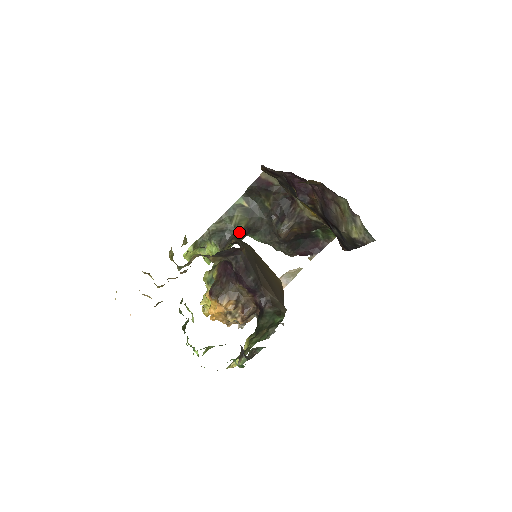
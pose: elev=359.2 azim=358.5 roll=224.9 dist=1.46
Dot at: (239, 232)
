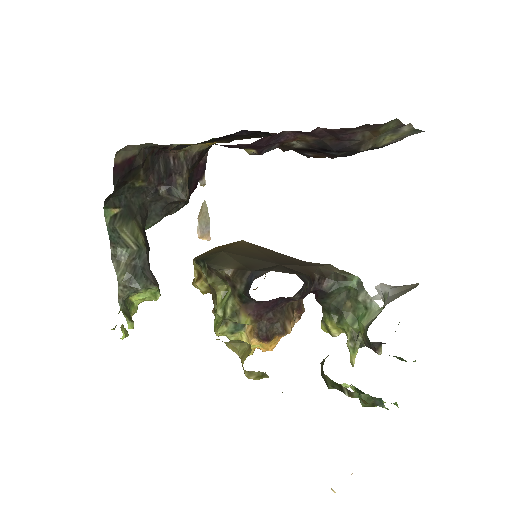
Dot at: (146, 246)
